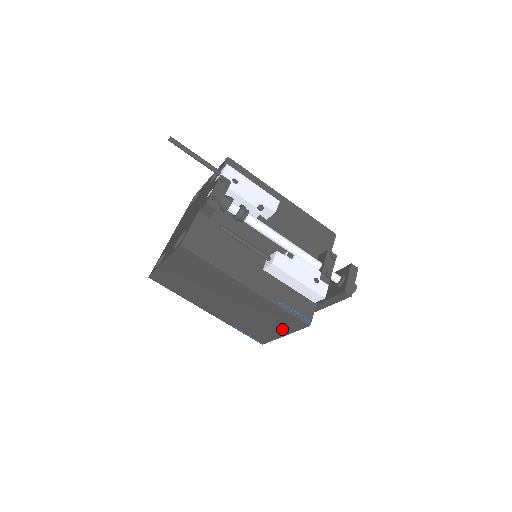
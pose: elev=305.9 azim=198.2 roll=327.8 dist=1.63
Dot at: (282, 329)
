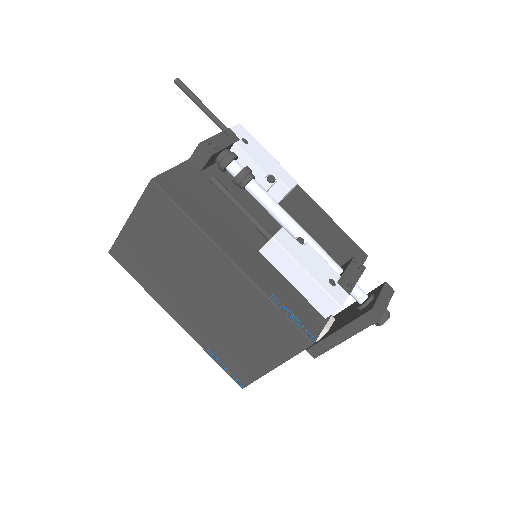
Dot at: (272, 353)
